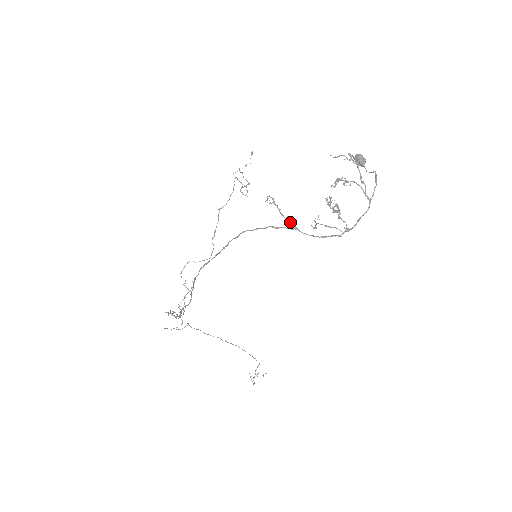
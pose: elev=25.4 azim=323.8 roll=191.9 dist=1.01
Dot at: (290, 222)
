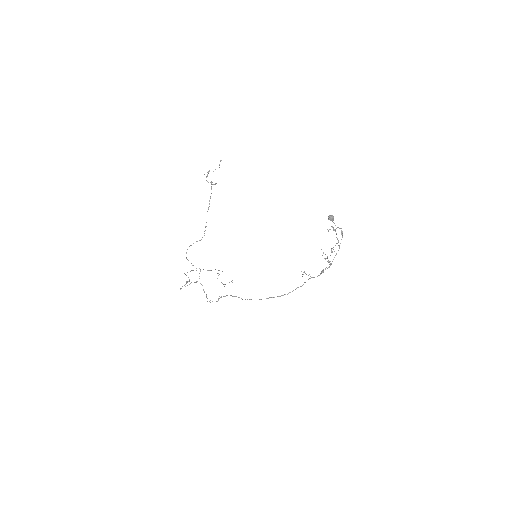
Dot at: (310, 276)
